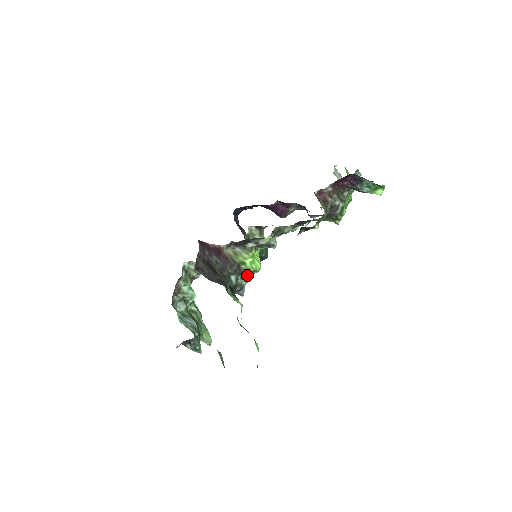
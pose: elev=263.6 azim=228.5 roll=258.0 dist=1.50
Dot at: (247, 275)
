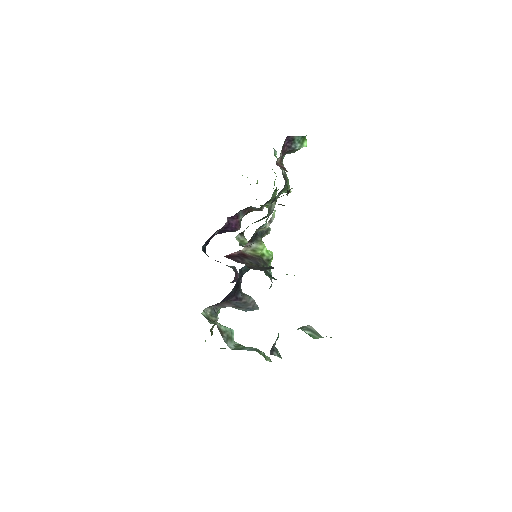
Dot at: (268, 266)
